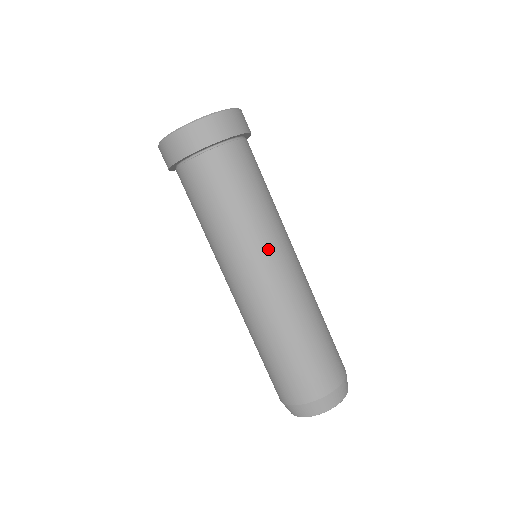
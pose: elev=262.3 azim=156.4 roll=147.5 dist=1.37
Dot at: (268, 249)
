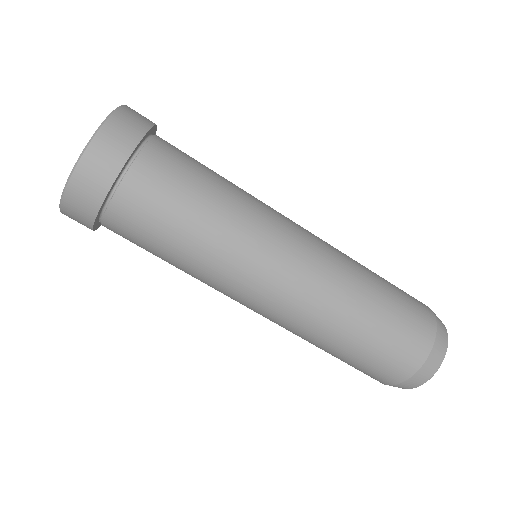
Dot at: (276, 221)
